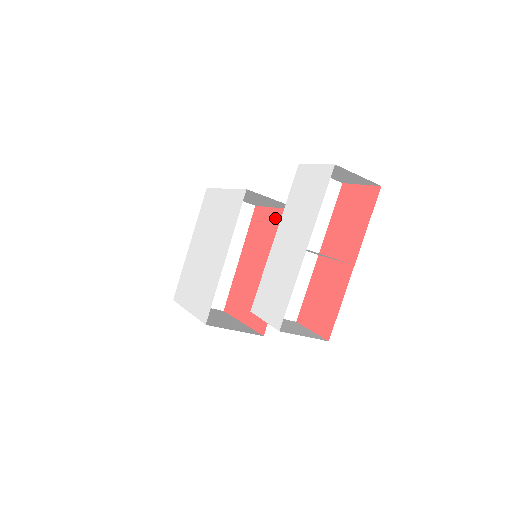
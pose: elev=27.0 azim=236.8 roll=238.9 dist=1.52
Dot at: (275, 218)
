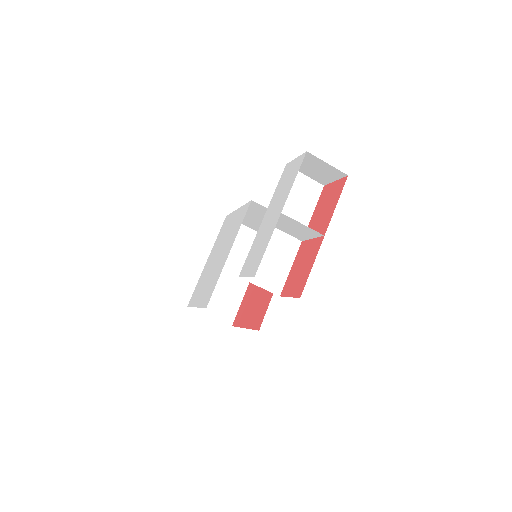
Dot at: occluded
